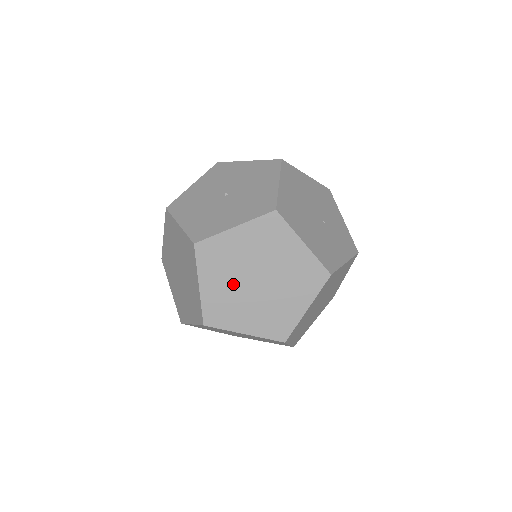
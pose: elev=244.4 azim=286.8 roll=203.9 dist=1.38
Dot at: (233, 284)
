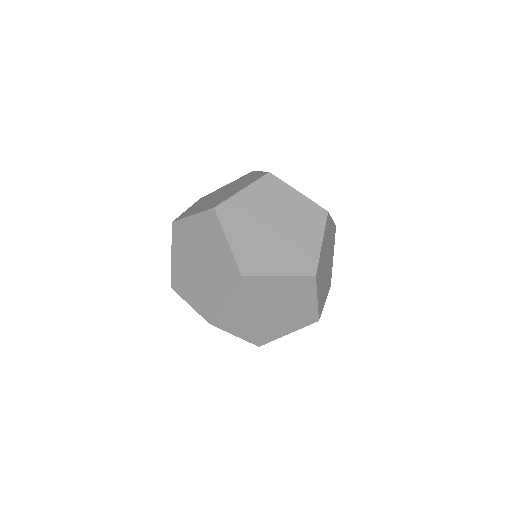
Dot at: (255, 322)
